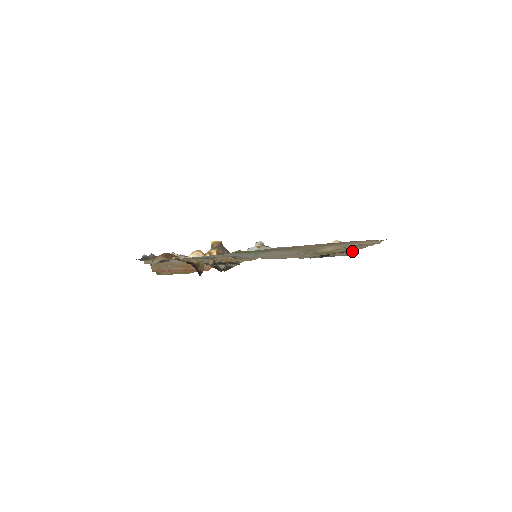
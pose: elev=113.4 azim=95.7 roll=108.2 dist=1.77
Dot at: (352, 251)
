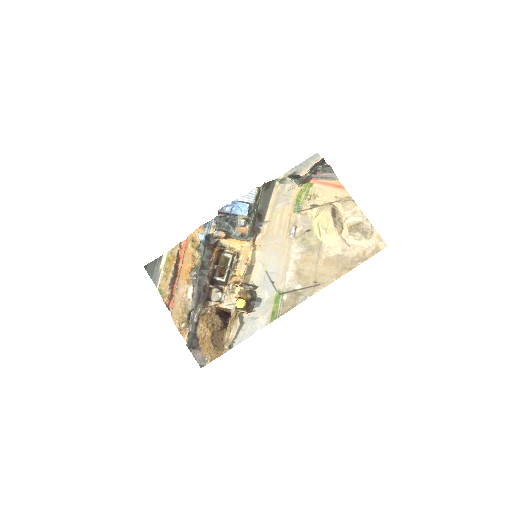
Dot at: (322, 164)
